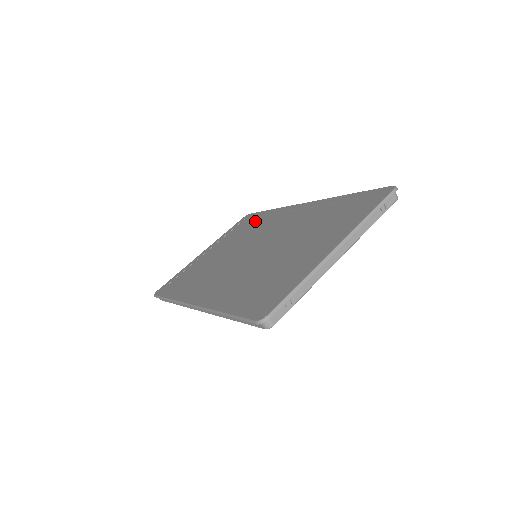
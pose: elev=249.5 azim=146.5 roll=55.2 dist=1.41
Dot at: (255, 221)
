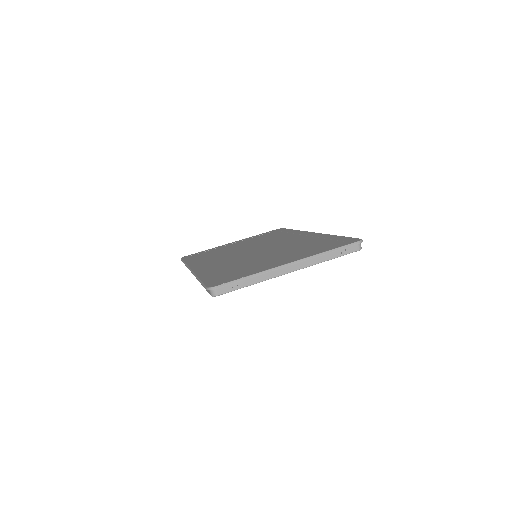
Dot at: (278, 234)
